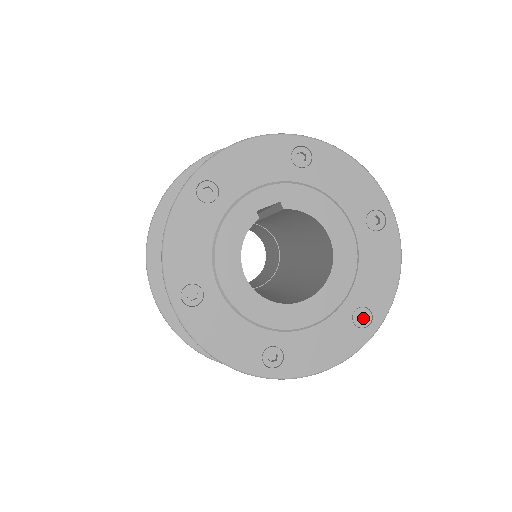
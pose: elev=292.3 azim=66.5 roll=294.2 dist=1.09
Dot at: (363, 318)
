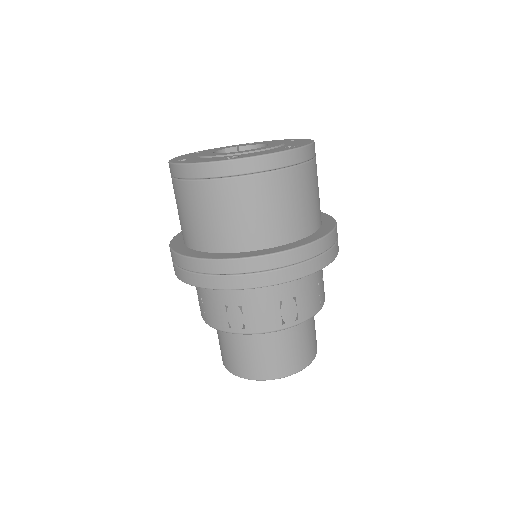
Dot at: occluded
